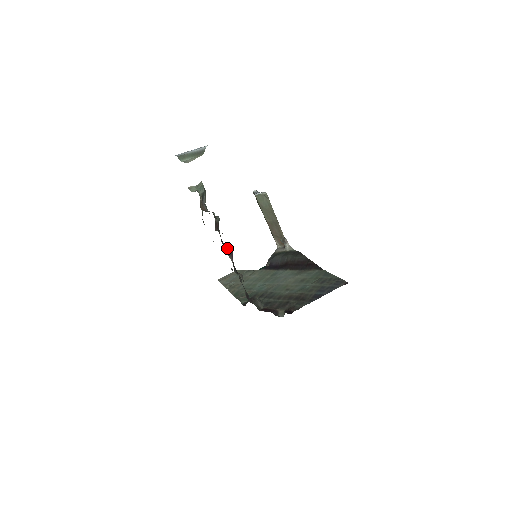
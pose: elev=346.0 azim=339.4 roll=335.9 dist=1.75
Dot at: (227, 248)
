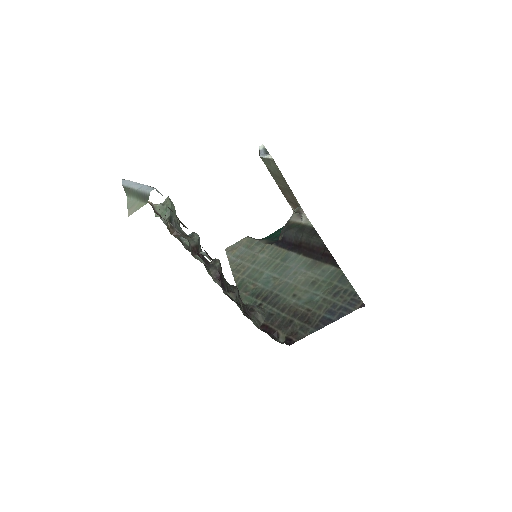
Dot at: (212, 269)
